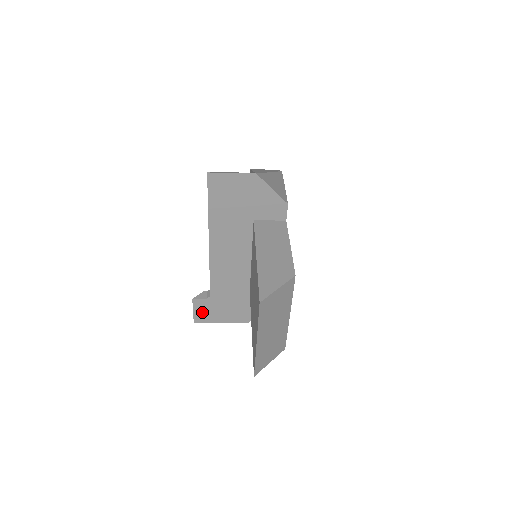
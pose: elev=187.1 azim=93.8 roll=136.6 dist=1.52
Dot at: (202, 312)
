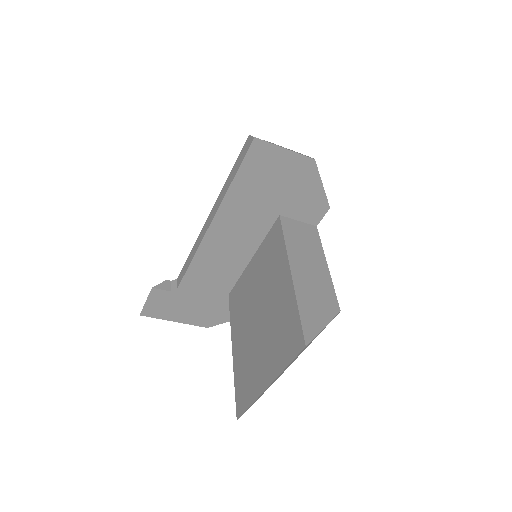
Dot at: (157, 305)
